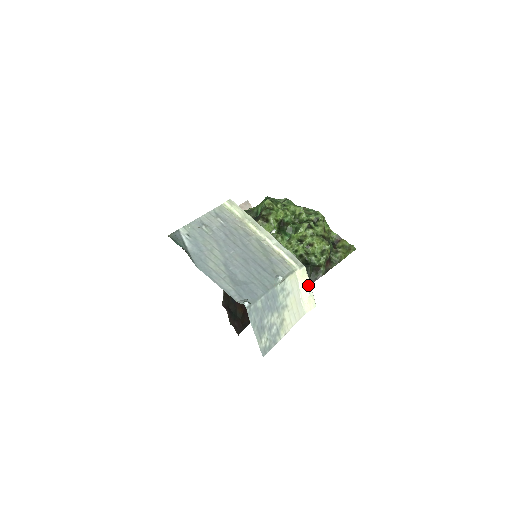
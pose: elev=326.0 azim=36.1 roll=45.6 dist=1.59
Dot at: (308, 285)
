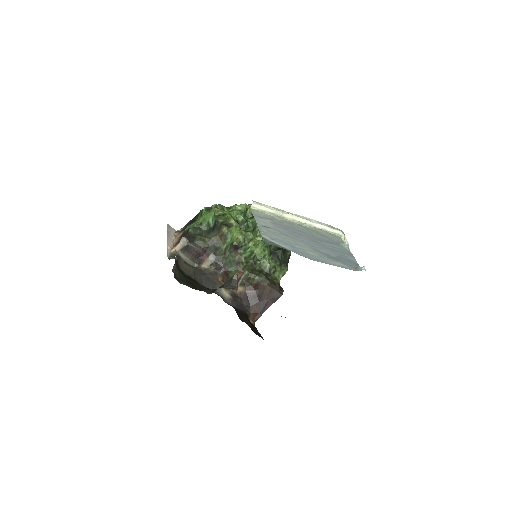
Dot at: occluded
